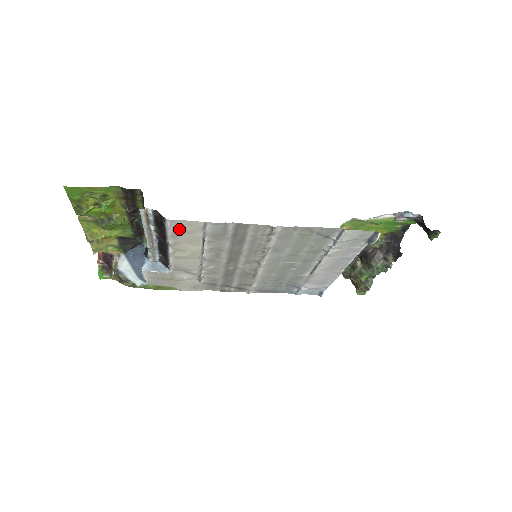
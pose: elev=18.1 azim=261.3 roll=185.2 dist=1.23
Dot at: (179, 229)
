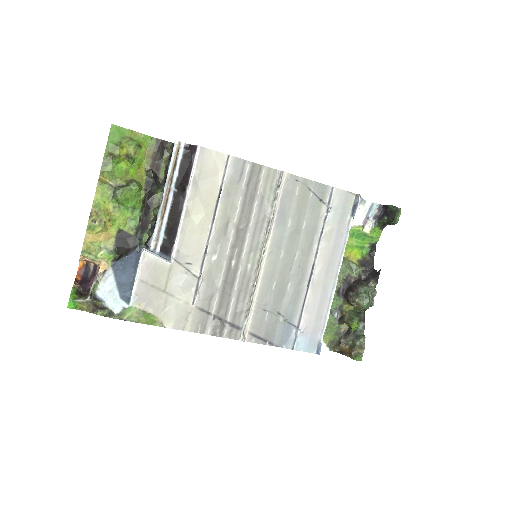
Dot at: (204, 166)
